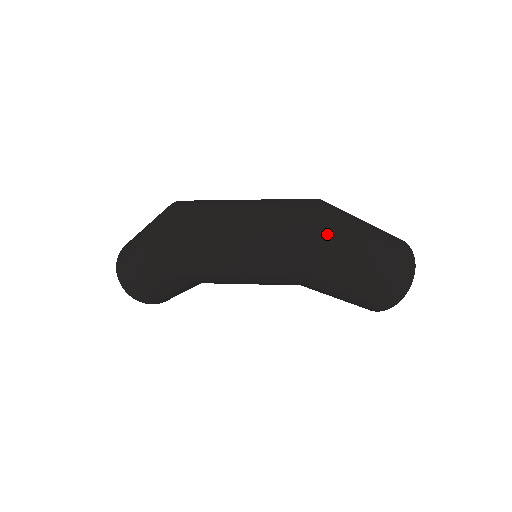
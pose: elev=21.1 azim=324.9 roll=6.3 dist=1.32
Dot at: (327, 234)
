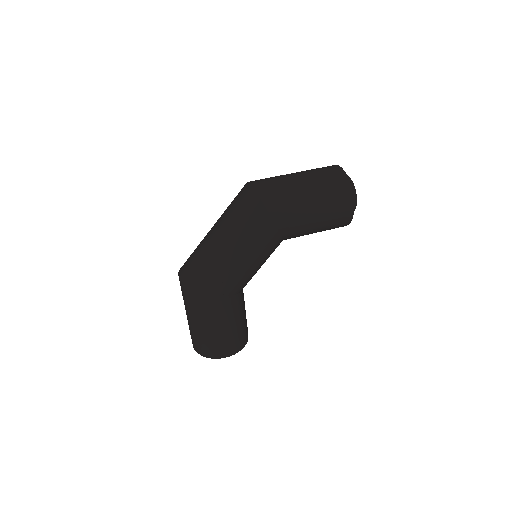
Dot at: (255, 188)
